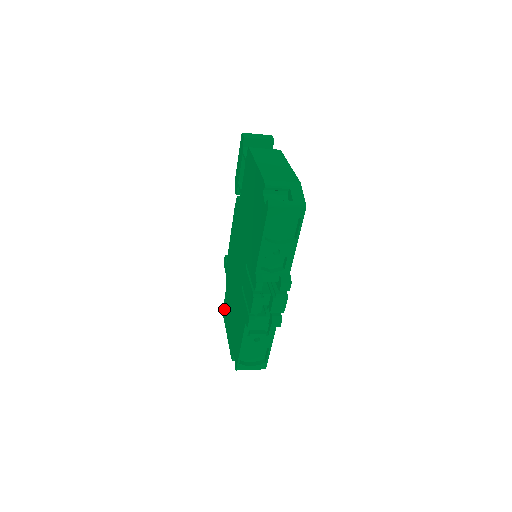
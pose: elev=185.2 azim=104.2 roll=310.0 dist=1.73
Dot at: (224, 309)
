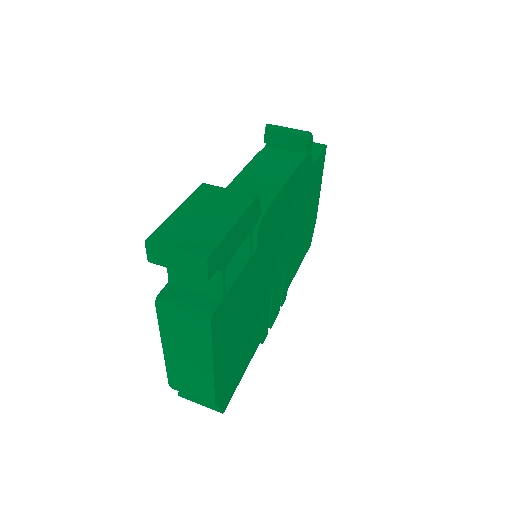
Dot at: occluded
